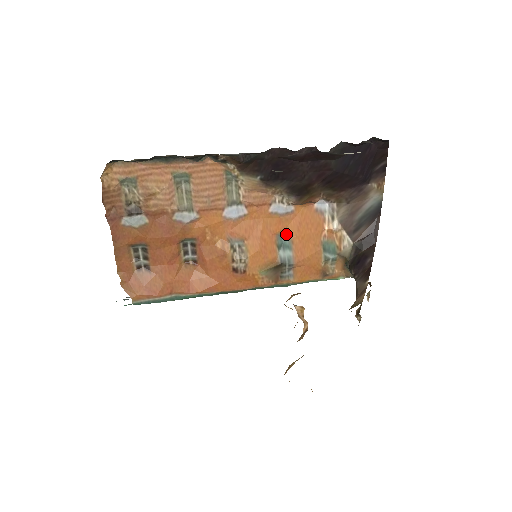
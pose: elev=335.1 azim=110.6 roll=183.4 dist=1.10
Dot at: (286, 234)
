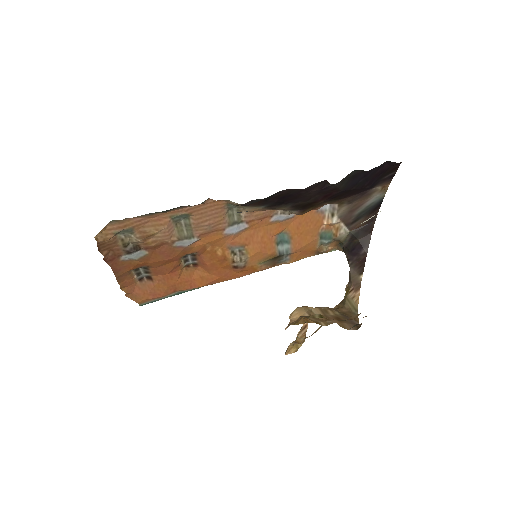
Dot at: (285, 233)
